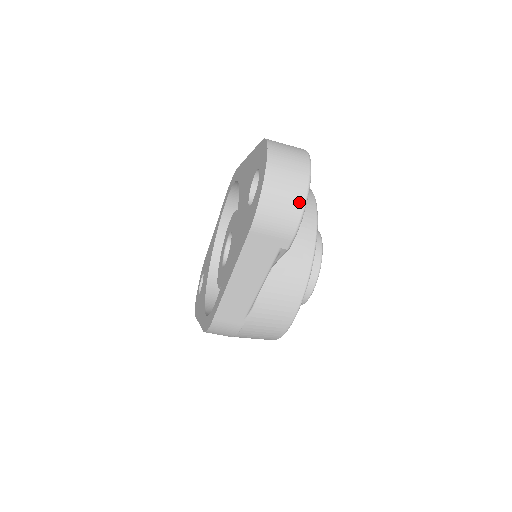
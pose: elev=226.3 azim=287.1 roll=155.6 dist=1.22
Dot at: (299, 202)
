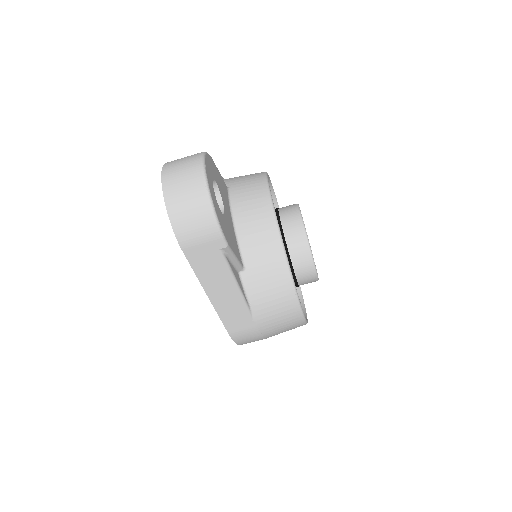
Dot at: (204, 203)
